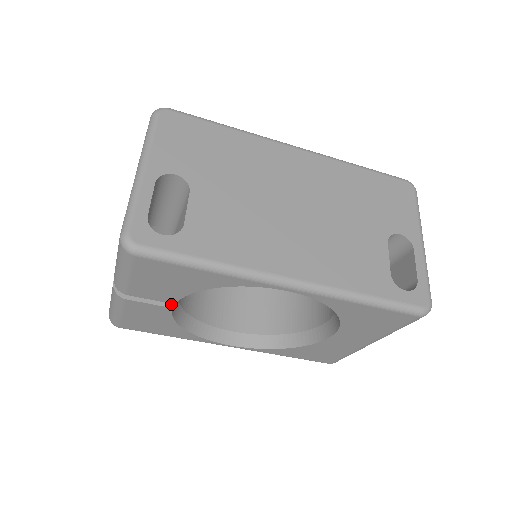
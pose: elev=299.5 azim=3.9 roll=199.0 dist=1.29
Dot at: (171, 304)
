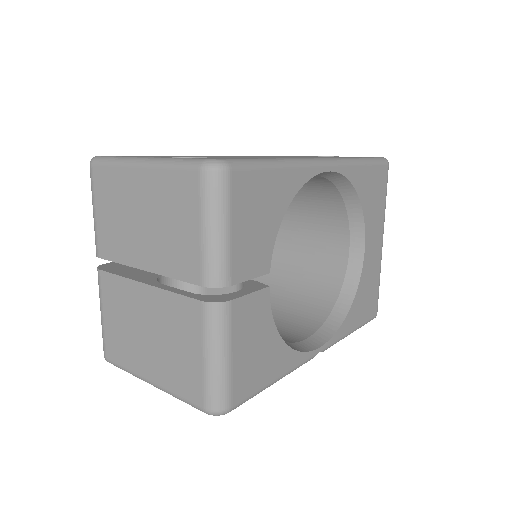
Dot at: (264, 286)
